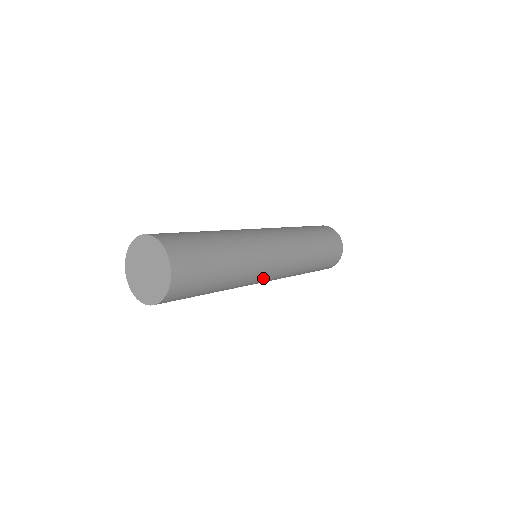
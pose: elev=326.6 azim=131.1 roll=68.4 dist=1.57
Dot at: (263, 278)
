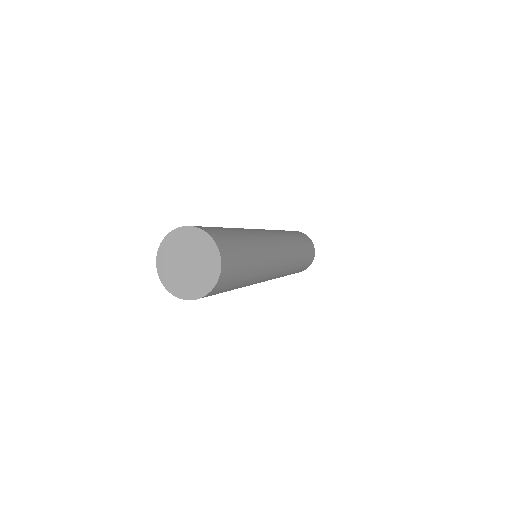
Dot at: (272, 272)
